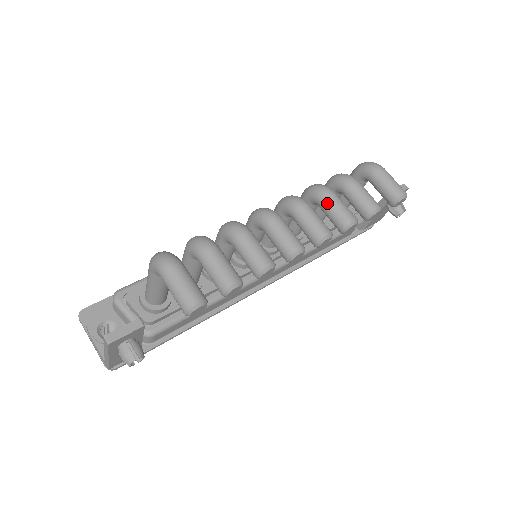
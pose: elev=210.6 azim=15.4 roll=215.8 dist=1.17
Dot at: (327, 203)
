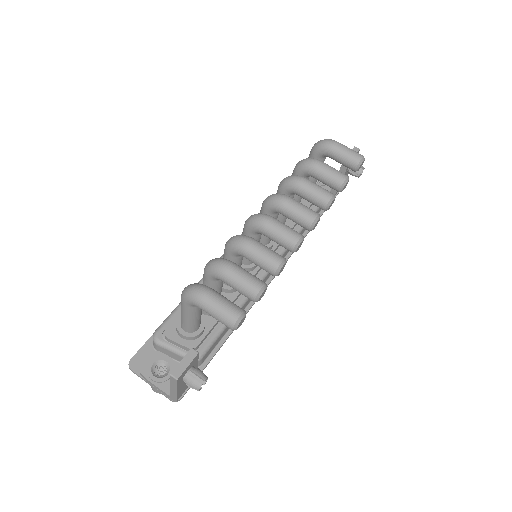
Dot at: (304, 190)
